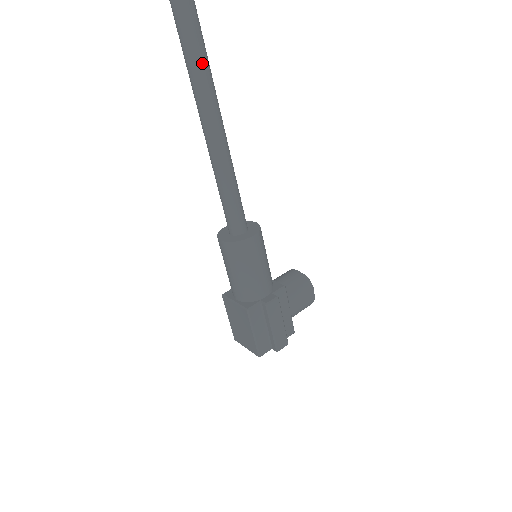
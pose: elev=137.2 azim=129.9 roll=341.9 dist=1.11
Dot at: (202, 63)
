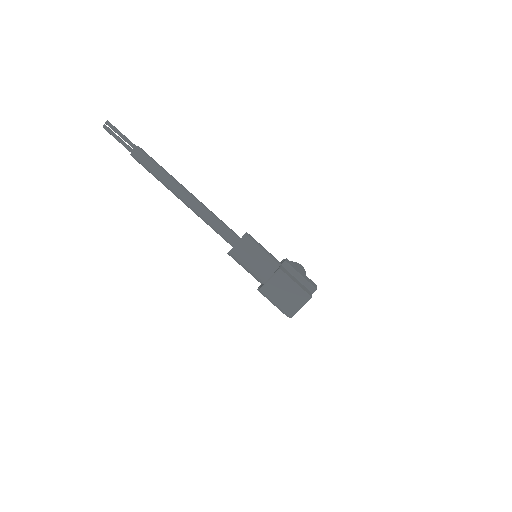
Dot at: (163, 169)
